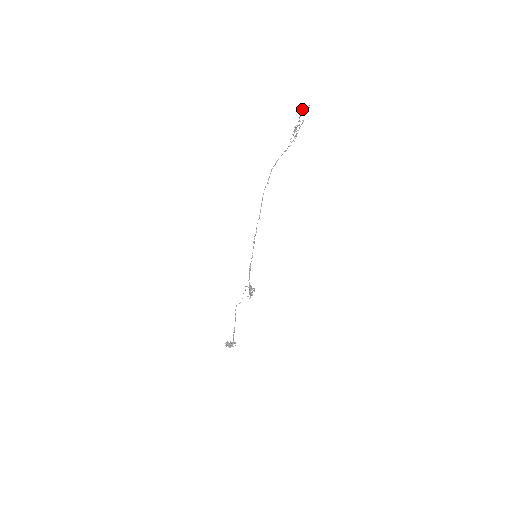
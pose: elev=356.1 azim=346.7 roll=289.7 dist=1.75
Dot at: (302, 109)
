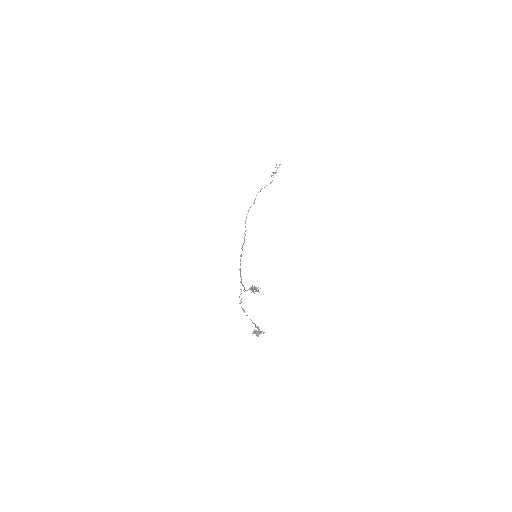
Dot at: (276, 164)
